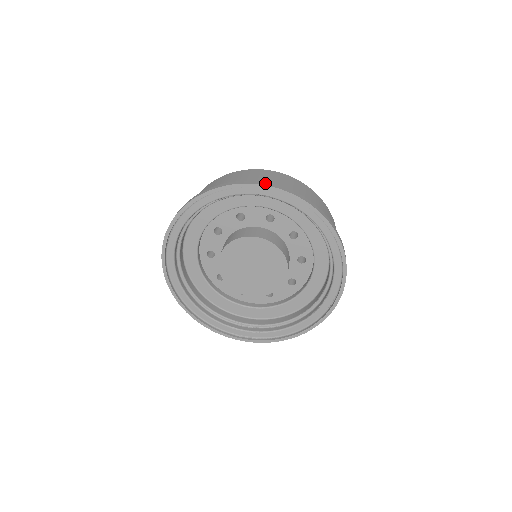
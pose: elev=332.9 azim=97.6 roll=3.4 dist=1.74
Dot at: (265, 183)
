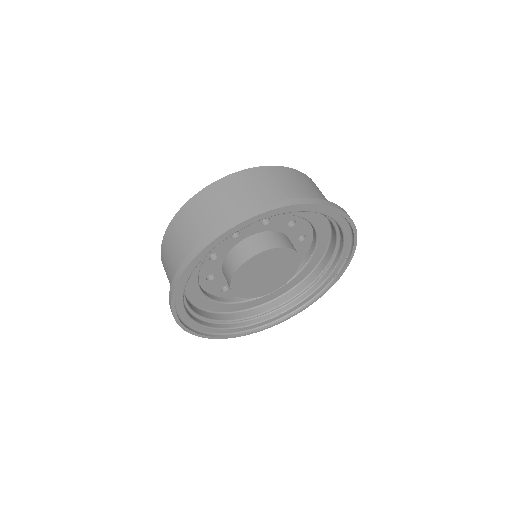
Dot at: (269, 206)
